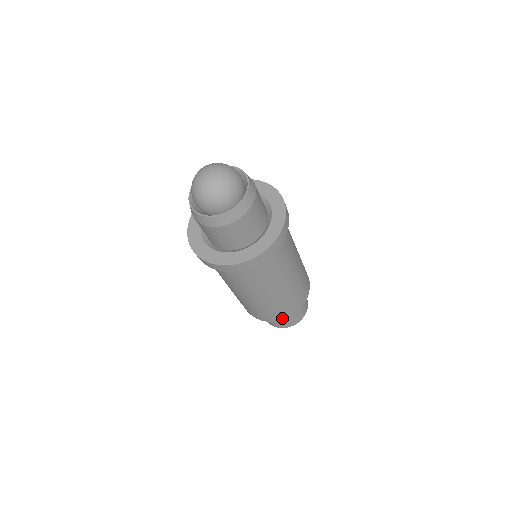
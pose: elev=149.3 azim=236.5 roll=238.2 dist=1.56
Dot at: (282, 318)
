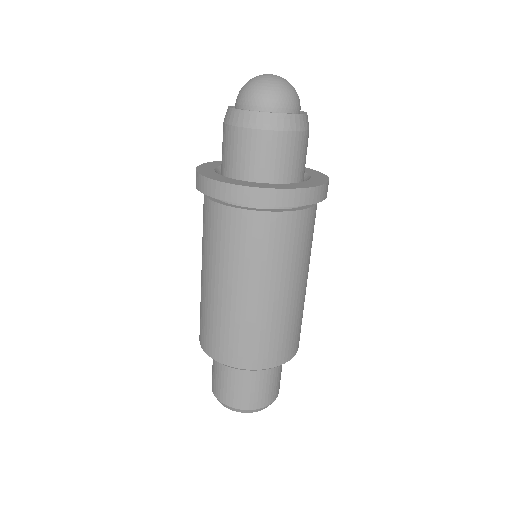
Dot at: (232, 362)
